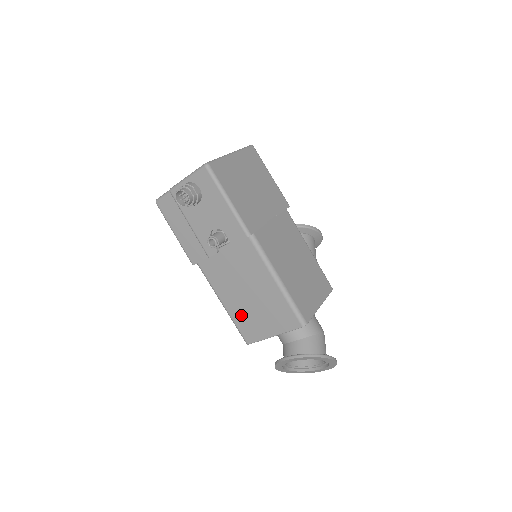
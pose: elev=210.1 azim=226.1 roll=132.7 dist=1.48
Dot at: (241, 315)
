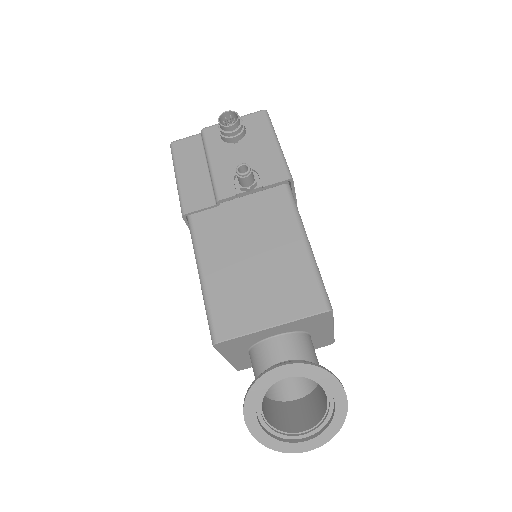
Dot at: (227, 291)
